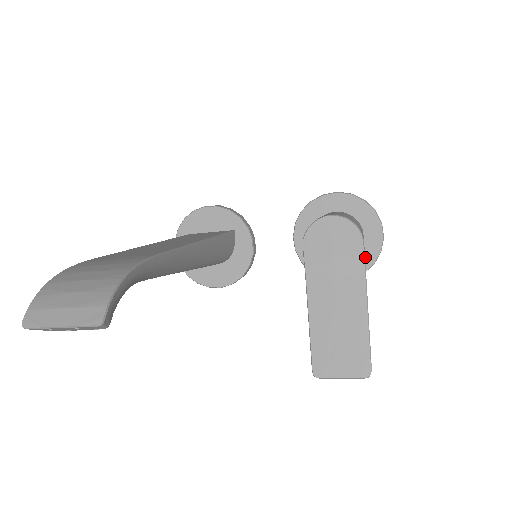
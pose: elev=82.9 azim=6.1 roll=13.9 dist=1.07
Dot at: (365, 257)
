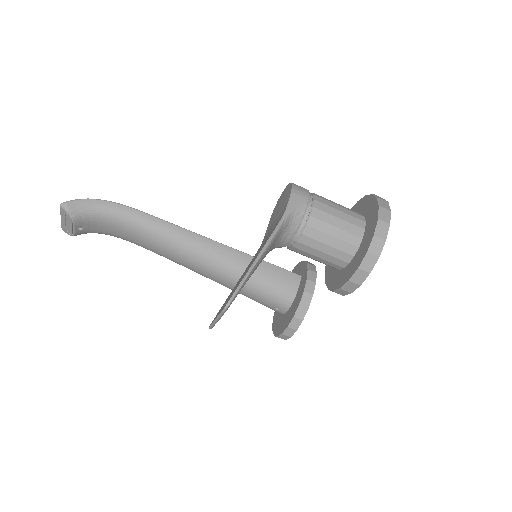
Dot at: (362, 249)
